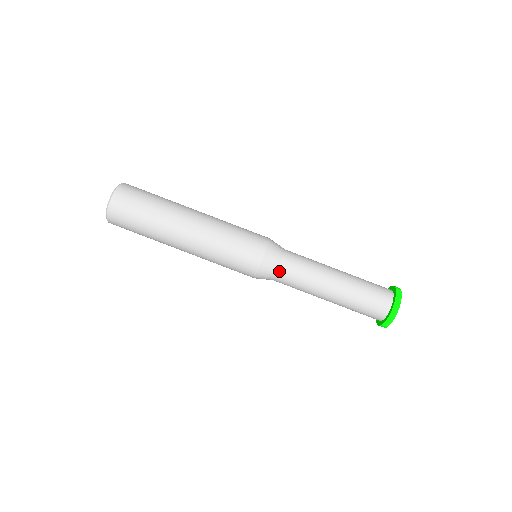
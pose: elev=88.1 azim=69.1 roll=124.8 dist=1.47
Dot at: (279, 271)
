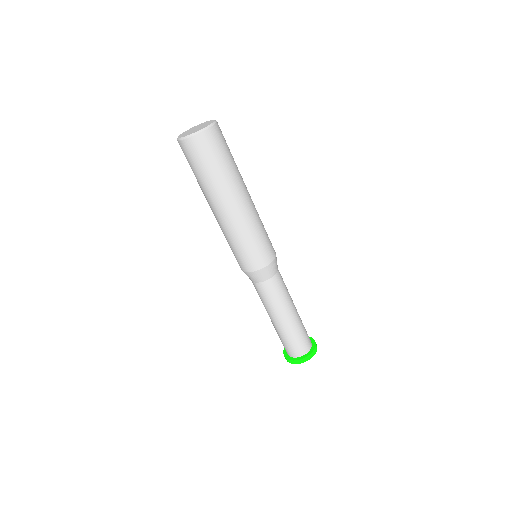
Dot at: (259, 283)
